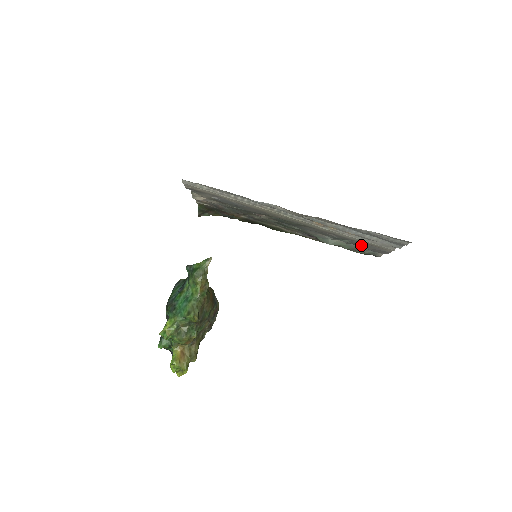
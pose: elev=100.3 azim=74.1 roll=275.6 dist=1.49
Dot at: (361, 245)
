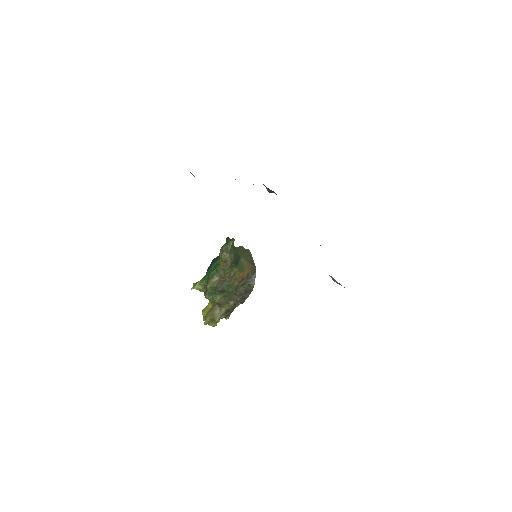
Dot at: occluded
